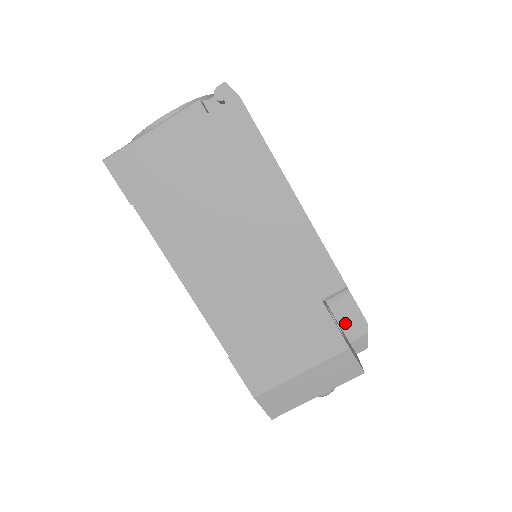
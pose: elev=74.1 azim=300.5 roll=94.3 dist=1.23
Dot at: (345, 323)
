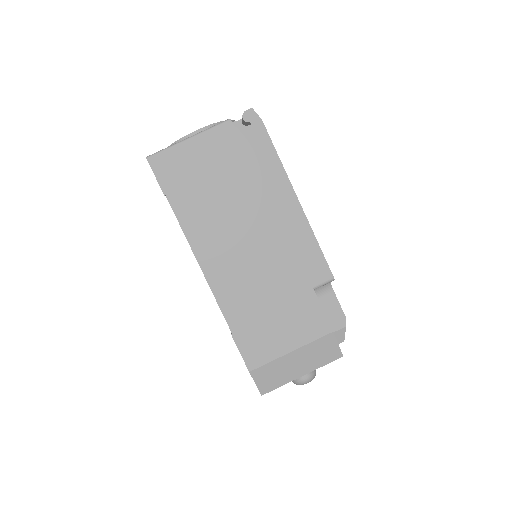
Dot at: (327, 316)
